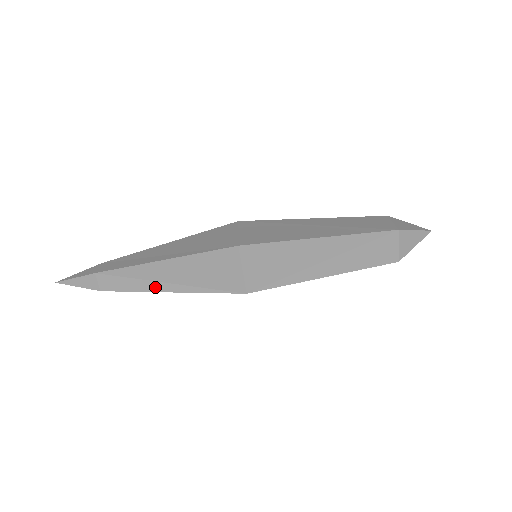
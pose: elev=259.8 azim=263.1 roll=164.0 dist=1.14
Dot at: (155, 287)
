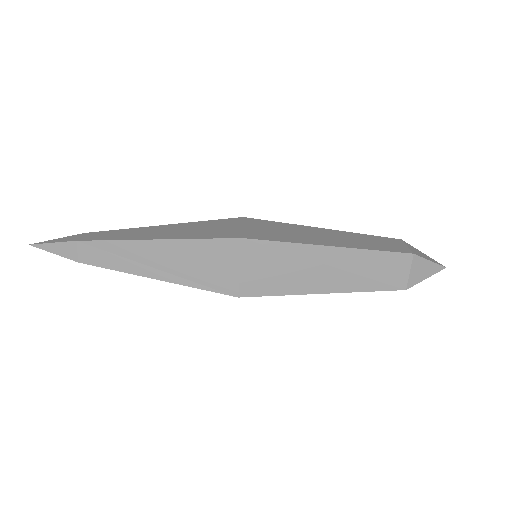
Dot at: occluded
